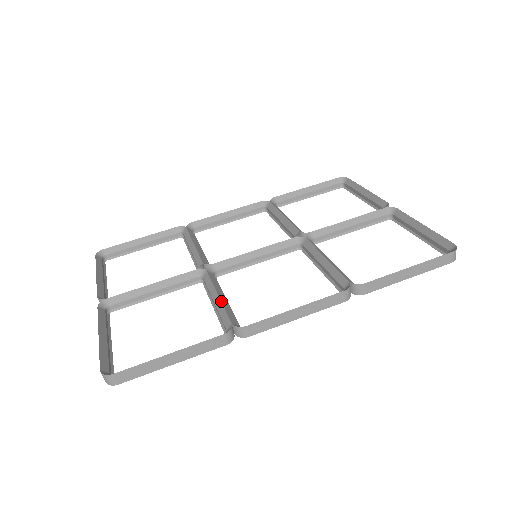
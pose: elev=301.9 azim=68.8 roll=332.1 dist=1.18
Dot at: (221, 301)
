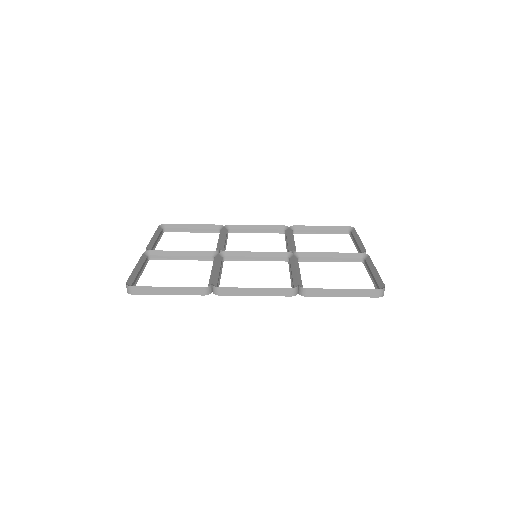
Dot at: (215, 271)
